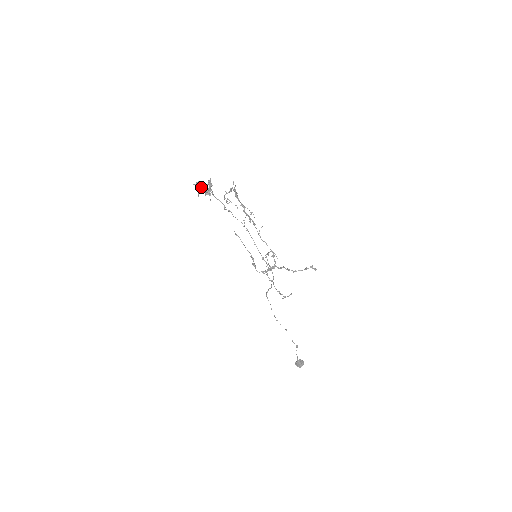
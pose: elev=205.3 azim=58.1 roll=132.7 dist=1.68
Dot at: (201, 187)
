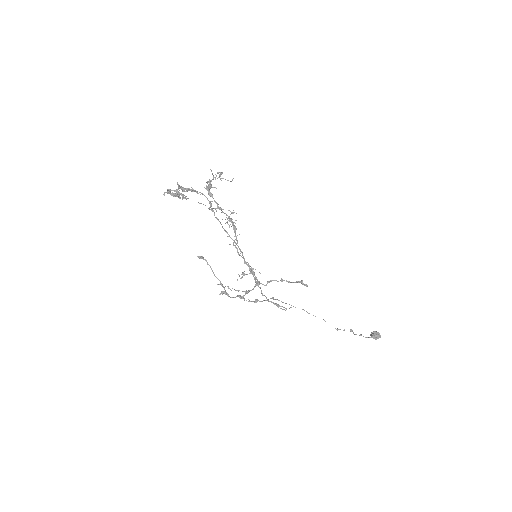
Dot at: (174, 193)
